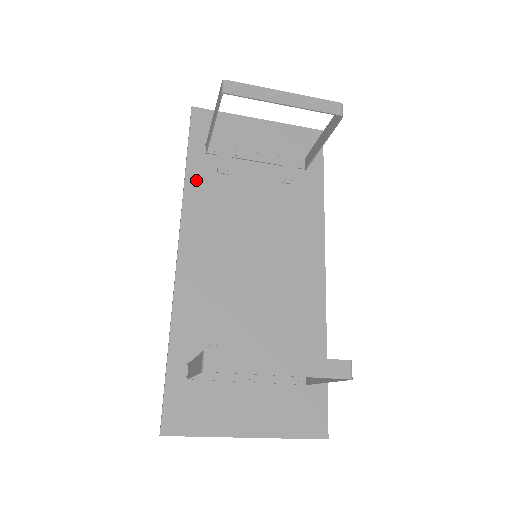
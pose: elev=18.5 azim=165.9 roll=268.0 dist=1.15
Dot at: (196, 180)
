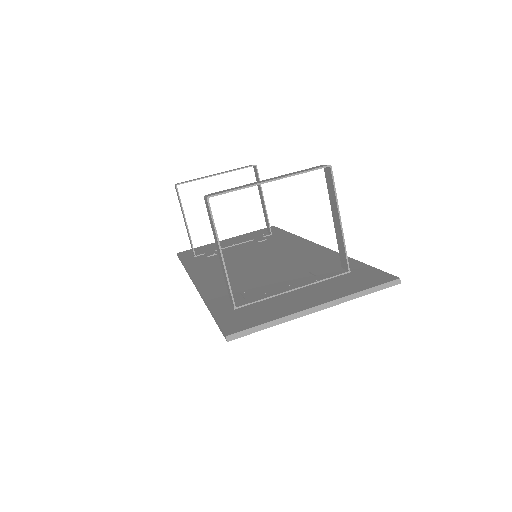
Dot at: (193, 264)
